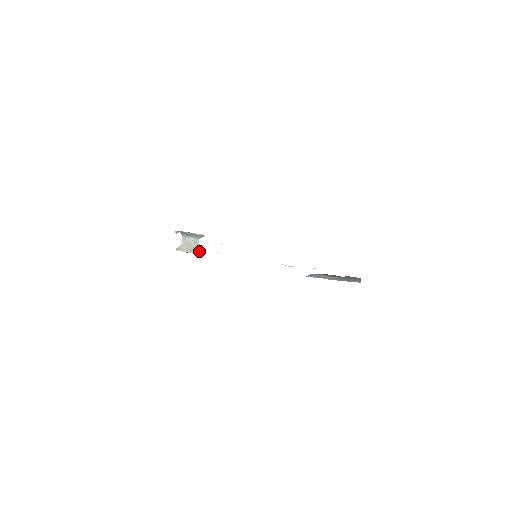
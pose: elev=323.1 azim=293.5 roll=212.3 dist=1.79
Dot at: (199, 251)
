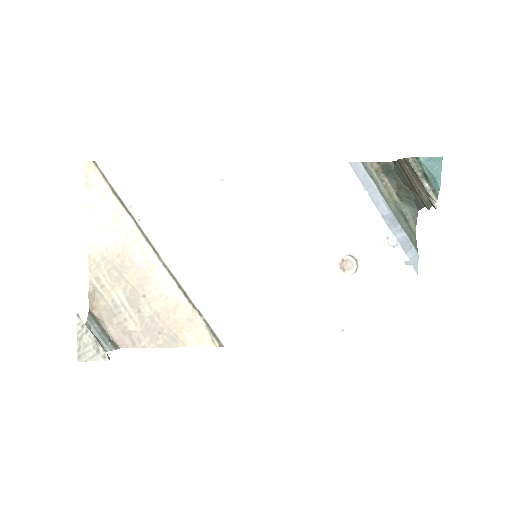
Dot at: (107, 355)
